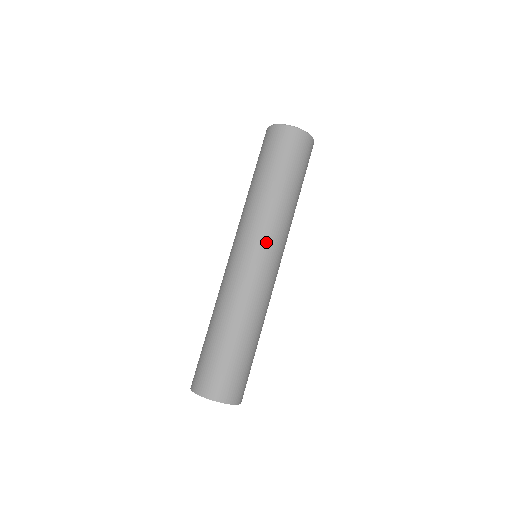
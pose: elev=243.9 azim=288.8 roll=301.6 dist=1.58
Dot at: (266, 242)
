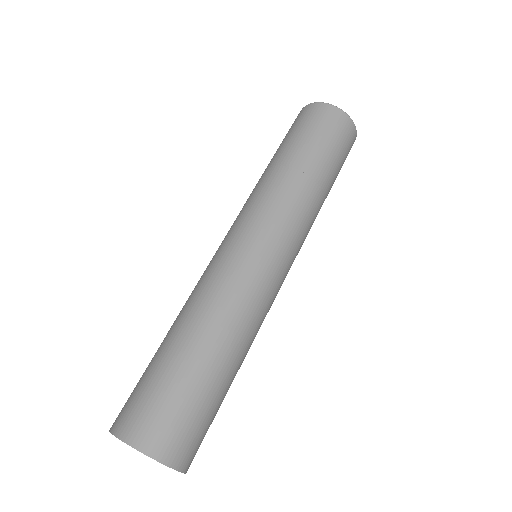
Dot at: (295, 250)
